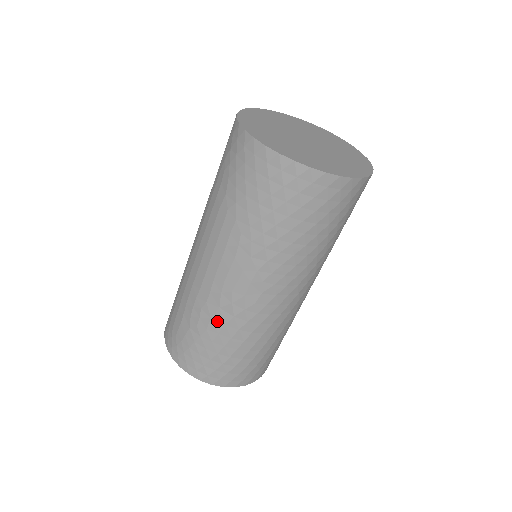
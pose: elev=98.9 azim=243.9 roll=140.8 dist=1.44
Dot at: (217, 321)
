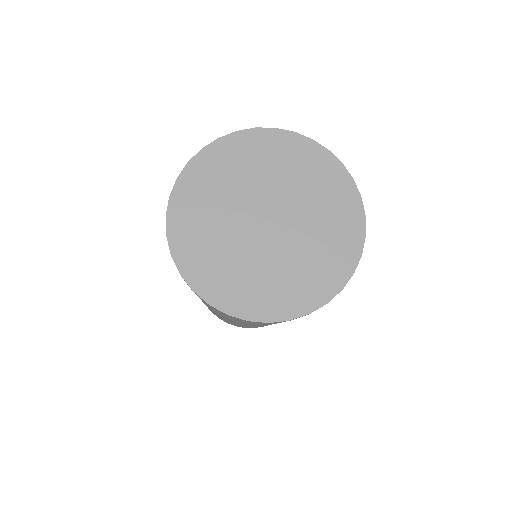
Dot at: occluded
